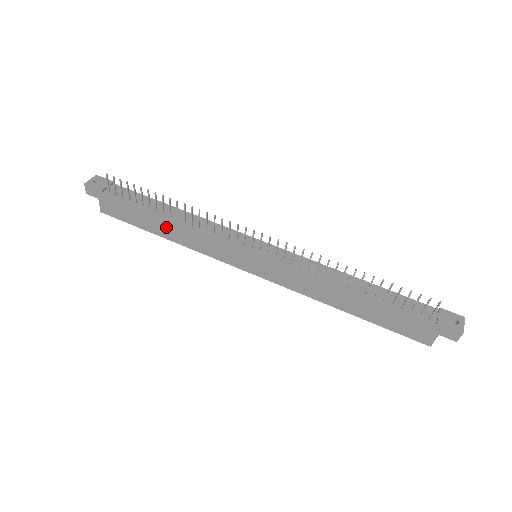
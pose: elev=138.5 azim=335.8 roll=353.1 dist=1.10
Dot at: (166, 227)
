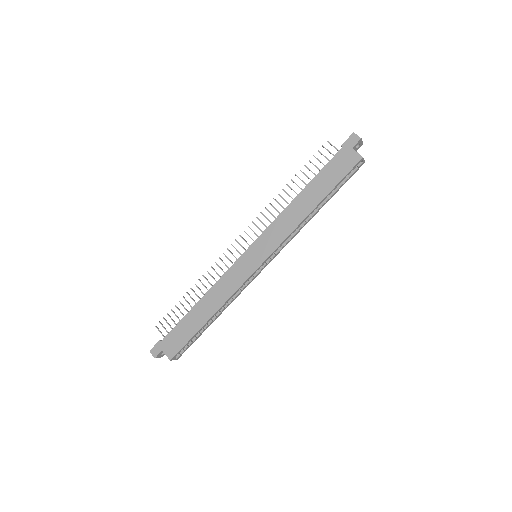
Dot at: (204, 308)
